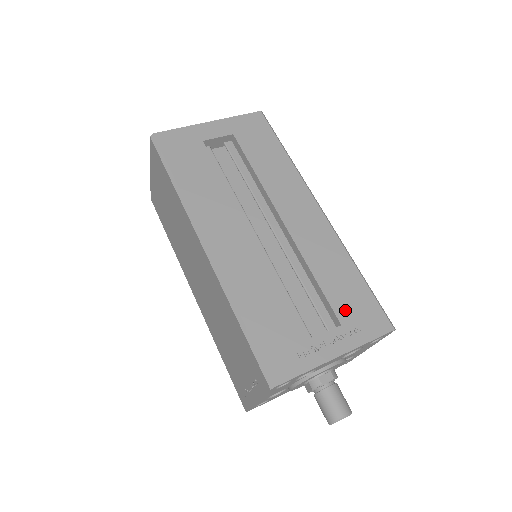
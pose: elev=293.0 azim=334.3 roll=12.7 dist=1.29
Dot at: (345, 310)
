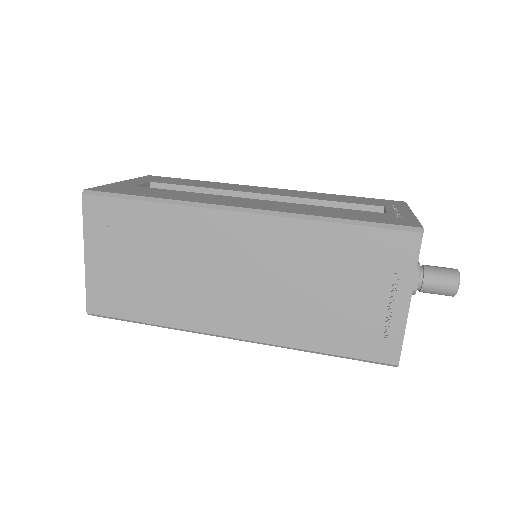
Dot at: (372, 203)
